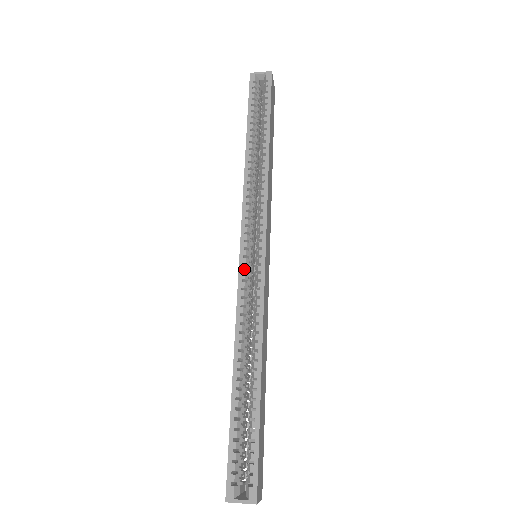
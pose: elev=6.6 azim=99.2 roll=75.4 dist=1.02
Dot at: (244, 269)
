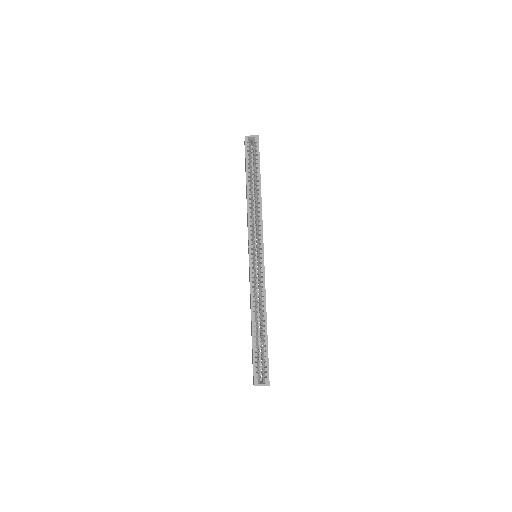
Dot at: (253, 266)
